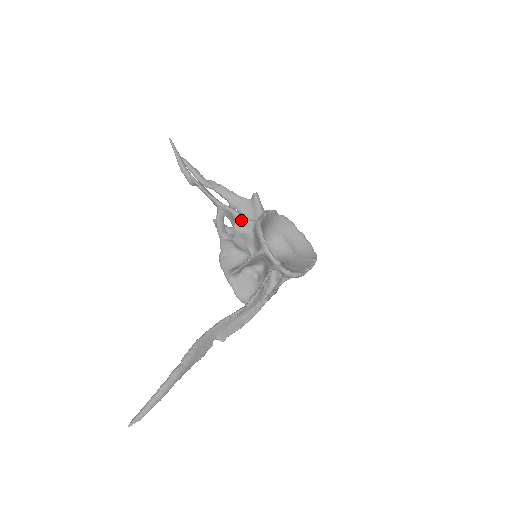
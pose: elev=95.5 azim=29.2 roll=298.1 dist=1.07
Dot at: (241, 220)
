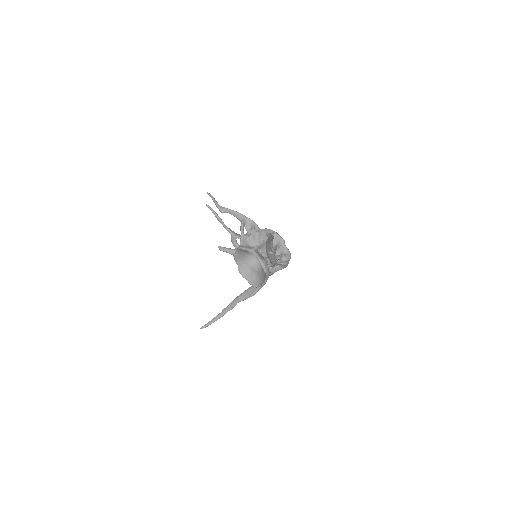
Dot at: (256, 225)
